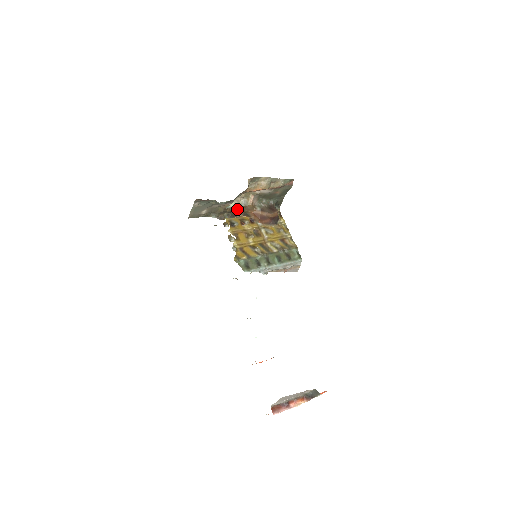
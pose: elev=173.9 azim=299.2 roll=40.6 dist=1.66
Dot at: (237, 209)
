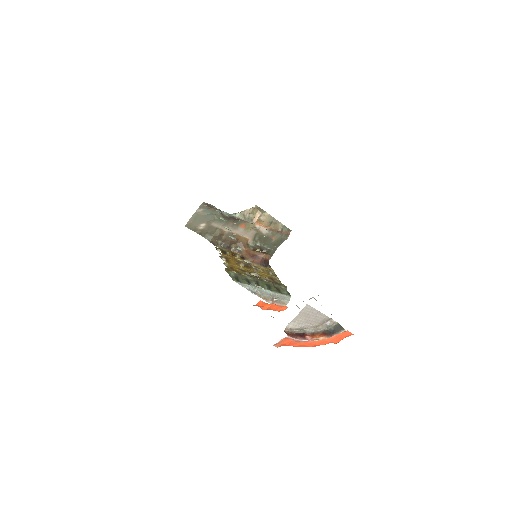
Dot at: (232, 240)
